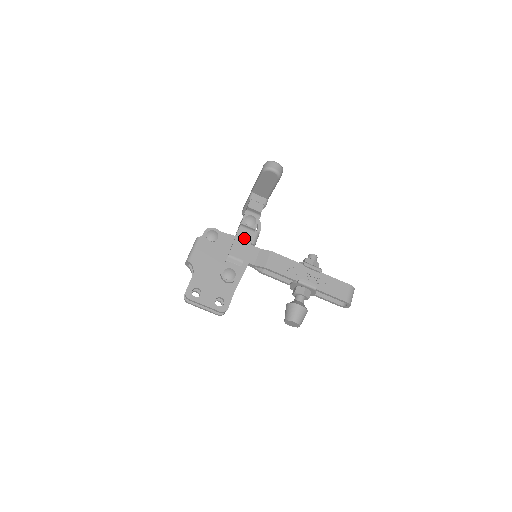
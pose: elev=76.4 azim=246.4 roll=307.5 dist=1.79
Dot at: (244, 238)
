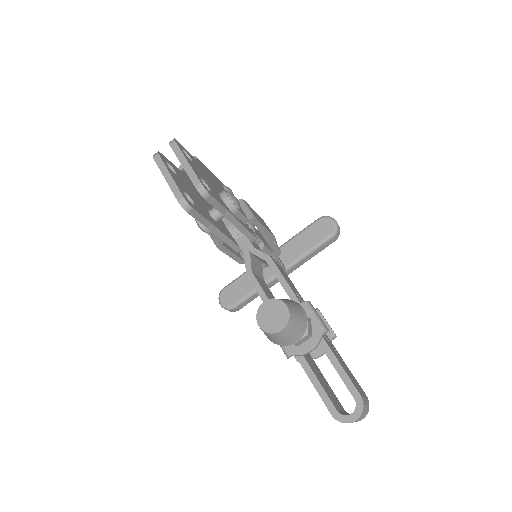
Dot at: (264, 223)
